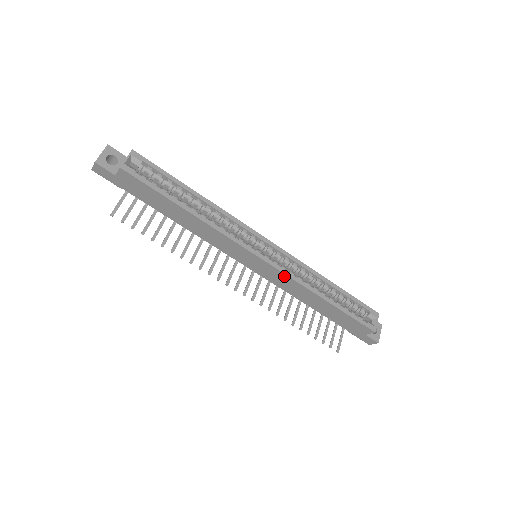
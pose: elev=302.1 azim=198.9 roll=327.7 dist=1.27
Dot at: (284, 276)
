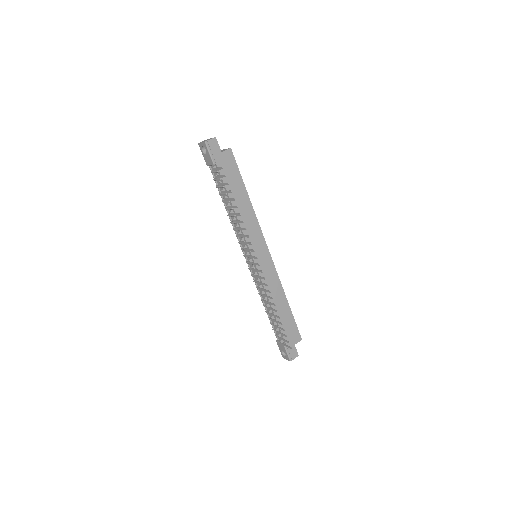
Dot at: (274, 271)
